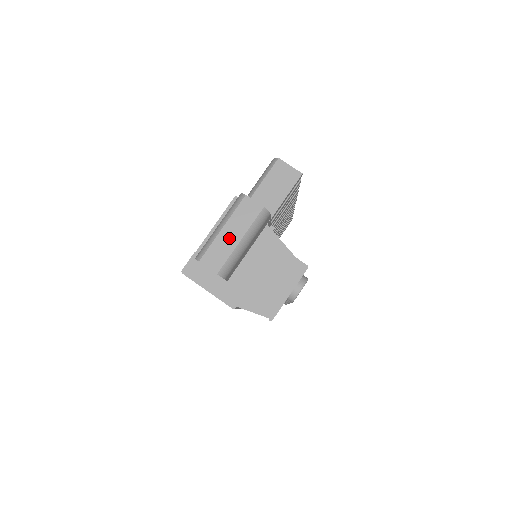
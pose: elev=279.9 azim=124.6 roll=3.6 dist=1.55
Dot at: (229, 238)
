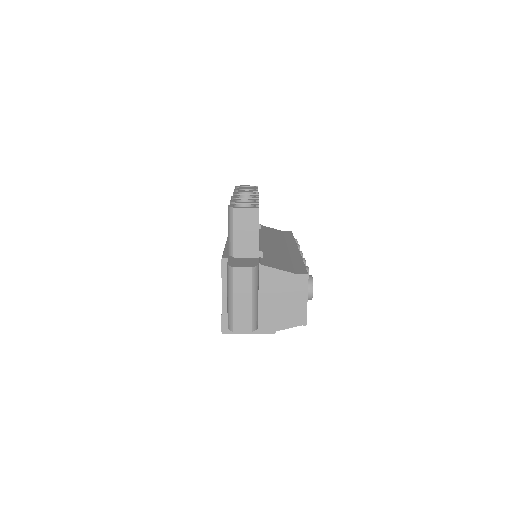
Dot at: (243, 304)
